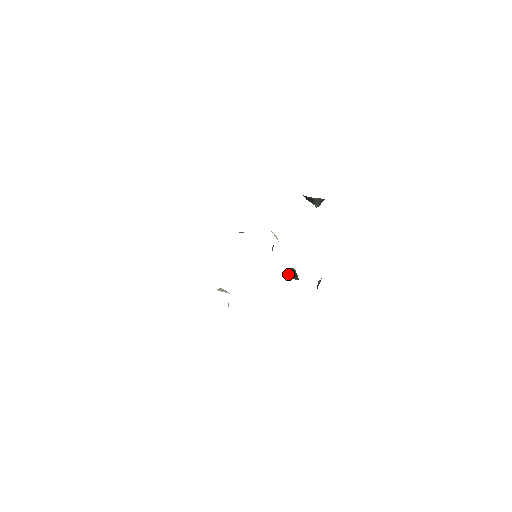
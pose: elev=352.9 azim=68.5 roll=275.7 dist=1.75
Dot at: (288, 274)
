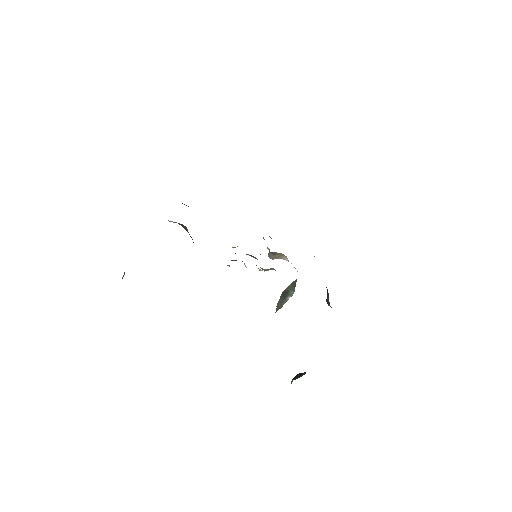
Dot at: occluded
